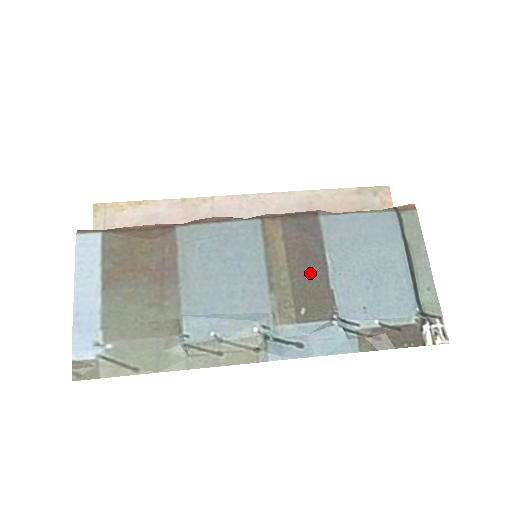
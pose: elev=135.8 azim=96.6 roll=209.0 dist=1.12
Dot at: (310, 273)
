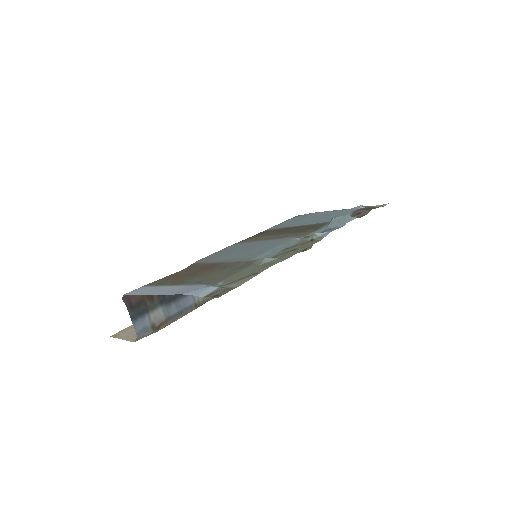
Dot at: (292, 230)
